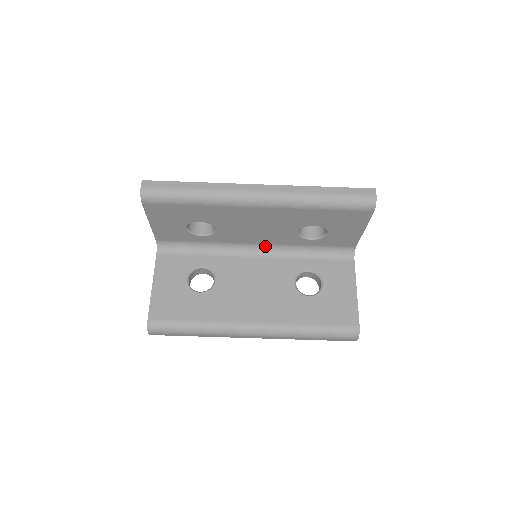
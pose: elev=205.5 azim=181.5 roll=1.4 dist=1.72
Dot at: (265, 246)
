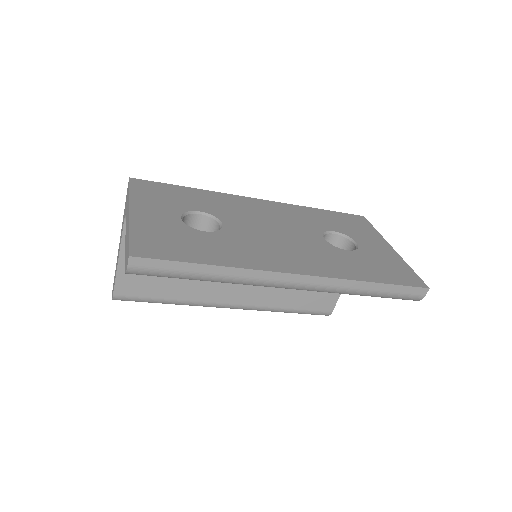
Dot at: occluded
